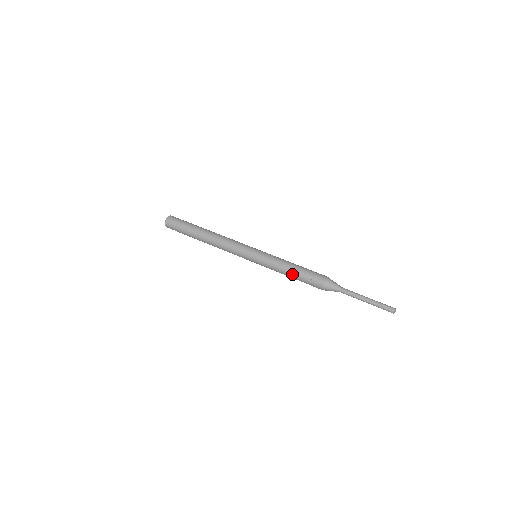
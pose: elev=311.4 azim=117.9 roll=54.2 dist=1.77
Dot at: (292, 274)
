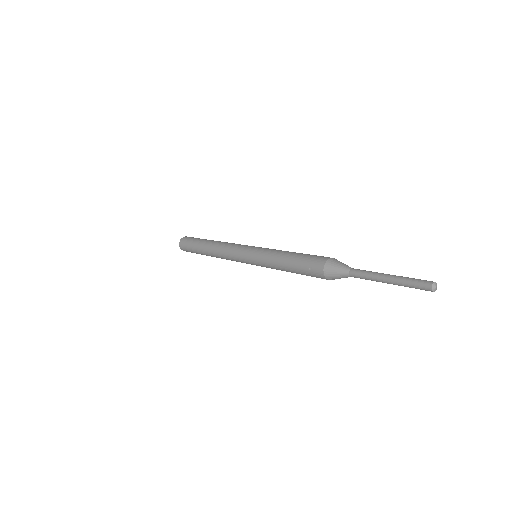
Dot at: (288, 267)
